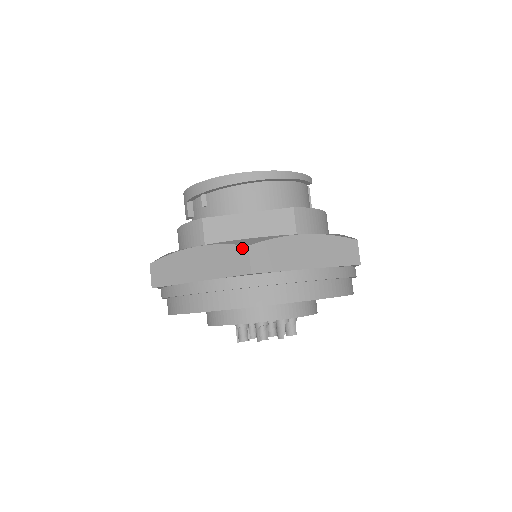
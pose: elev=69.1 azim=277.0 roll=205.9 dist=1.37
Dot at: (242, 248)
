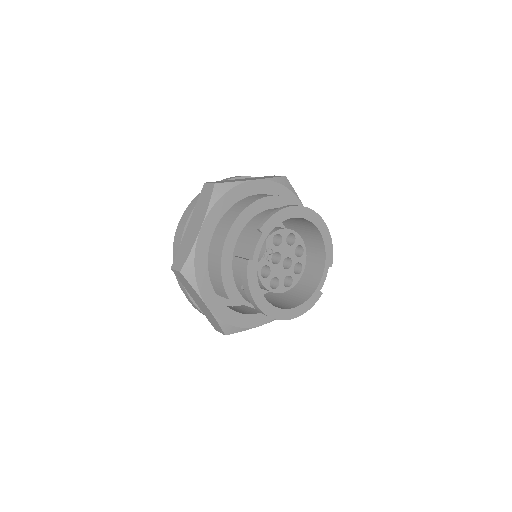
Dot at: (223, 332)
